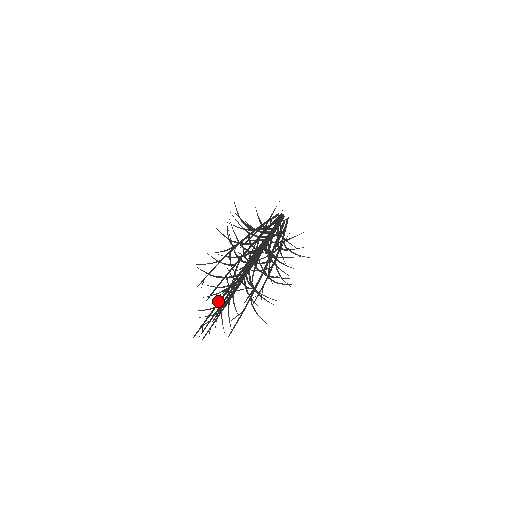
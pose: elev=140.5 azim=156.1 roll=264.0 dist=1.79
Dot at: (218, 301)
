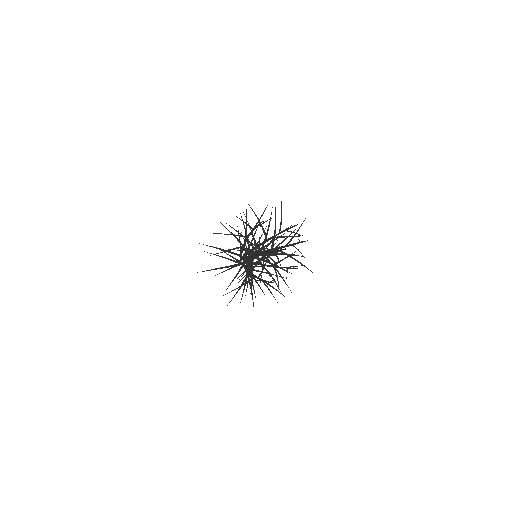
Dot at: occluded
